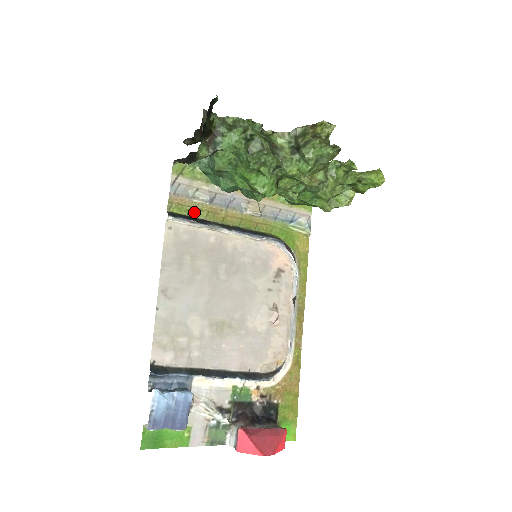
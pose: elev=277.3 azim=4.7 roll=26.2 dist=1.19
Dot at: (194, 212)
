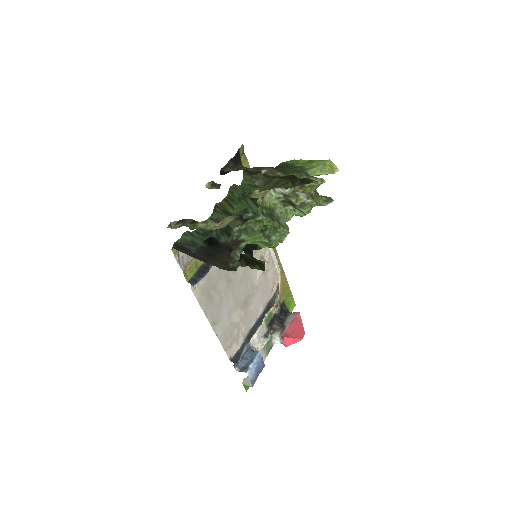
Dot at: (199, 262)
